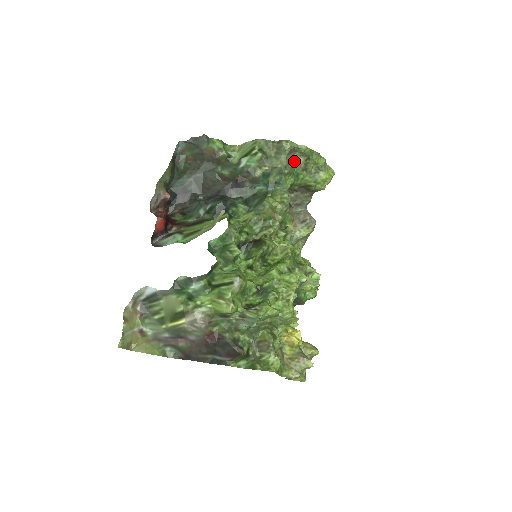
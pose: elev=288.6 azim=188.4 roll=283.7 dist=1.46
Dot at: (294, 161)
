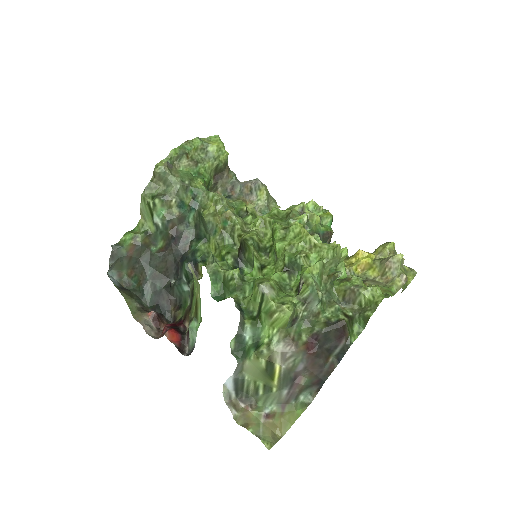
Dot at: (182, 170)
